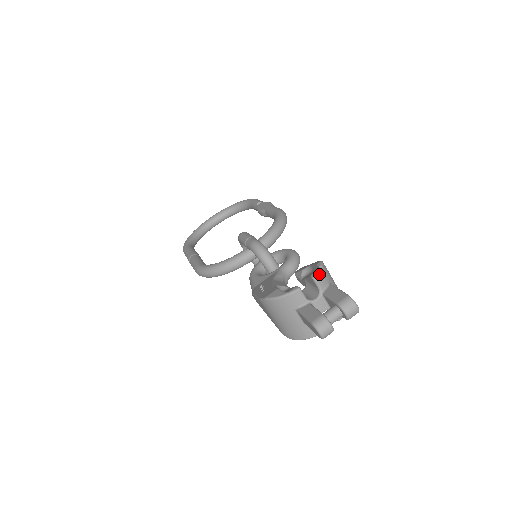
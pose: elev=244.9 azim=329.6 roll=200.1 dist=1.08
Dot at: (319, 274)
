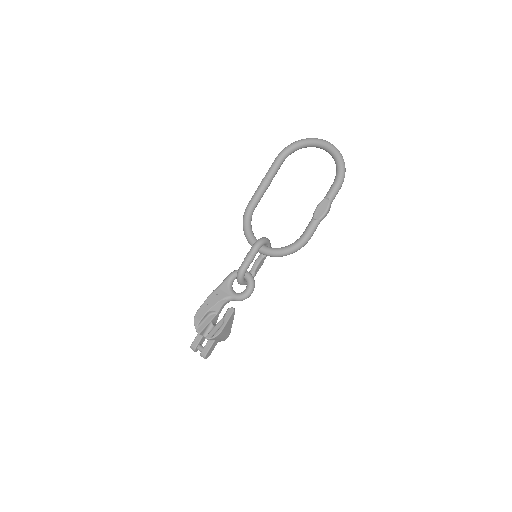
Dot at: (208, 339)
